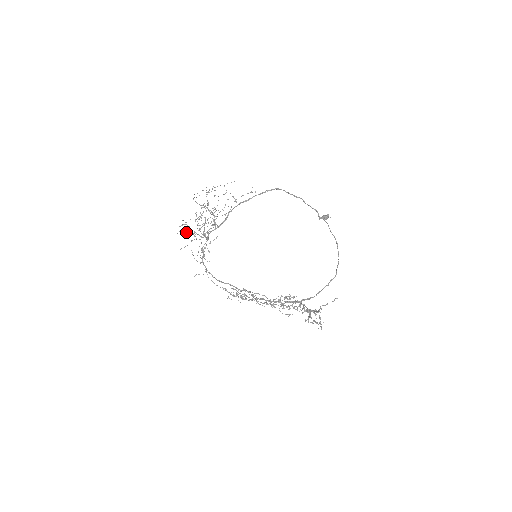
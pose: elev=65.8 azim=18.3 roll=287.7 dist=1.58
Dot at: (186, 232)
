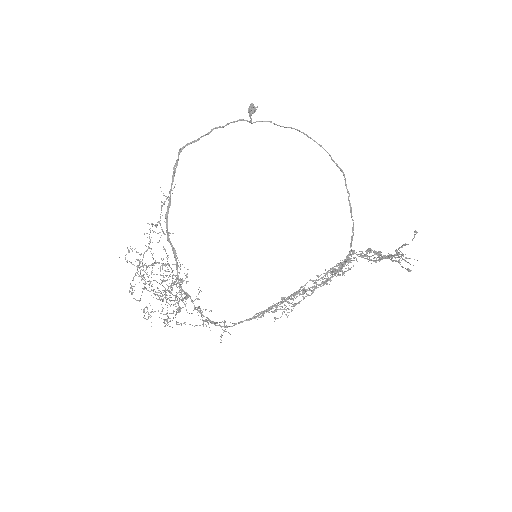
Dot at: occluded
